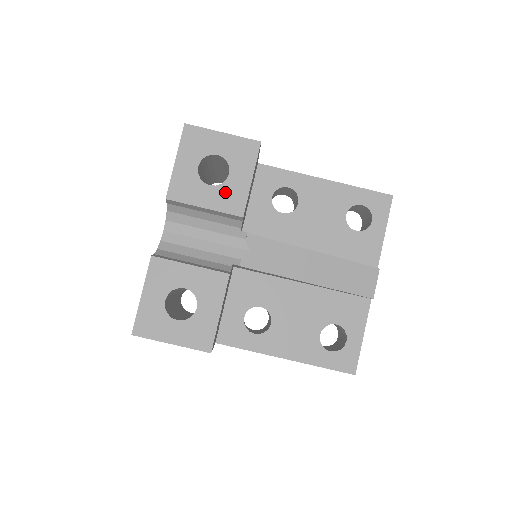
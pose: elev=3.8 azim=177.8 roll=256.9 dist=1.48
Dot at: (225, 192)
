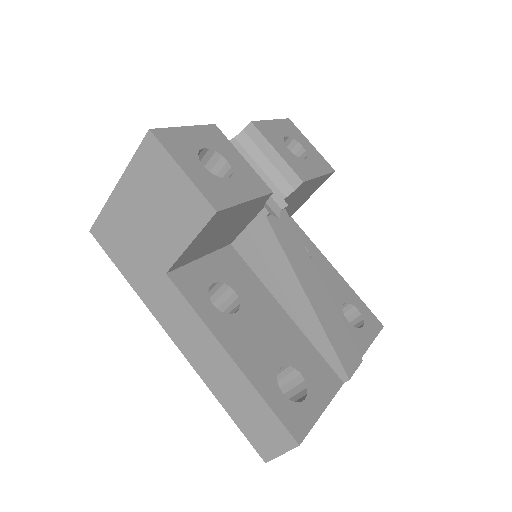
Dot at: (297, 161)
